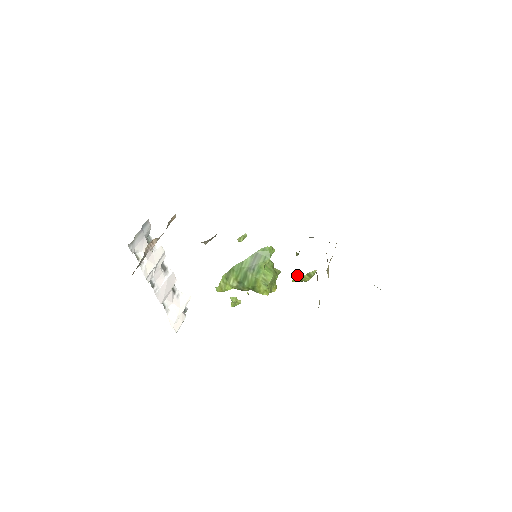
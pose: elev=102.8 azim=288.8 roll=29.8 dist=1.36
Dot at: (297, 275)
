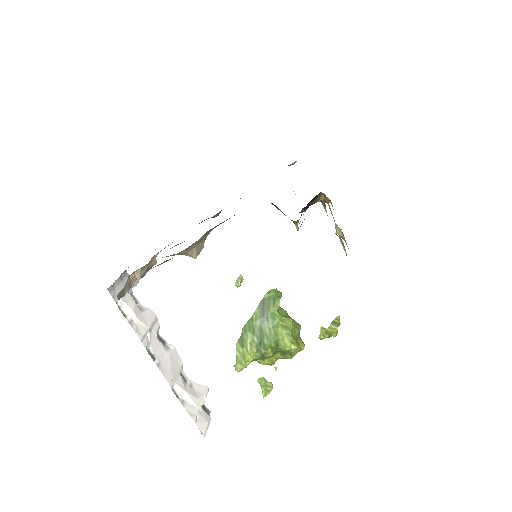
Dot at: (321, 327)
